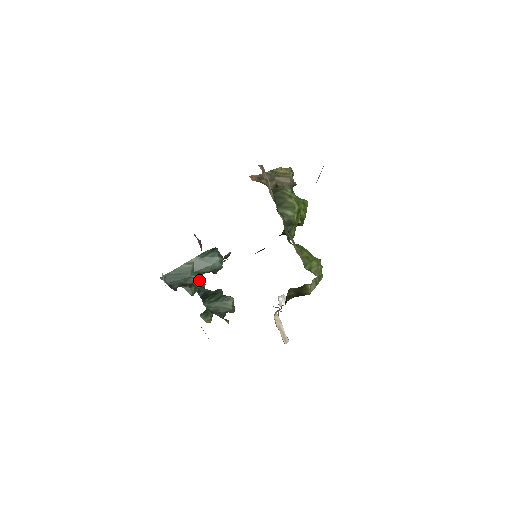
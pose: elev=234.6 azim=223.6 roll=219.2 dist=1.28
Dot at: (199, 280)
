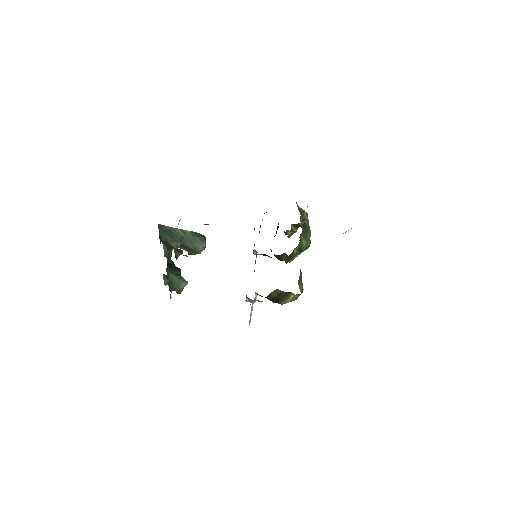
Dot at: (170, 252)
